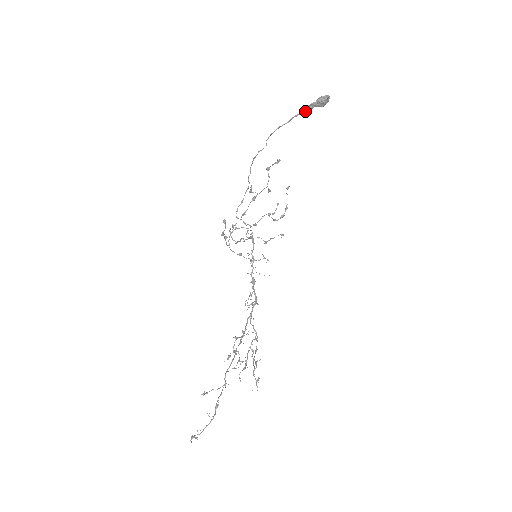
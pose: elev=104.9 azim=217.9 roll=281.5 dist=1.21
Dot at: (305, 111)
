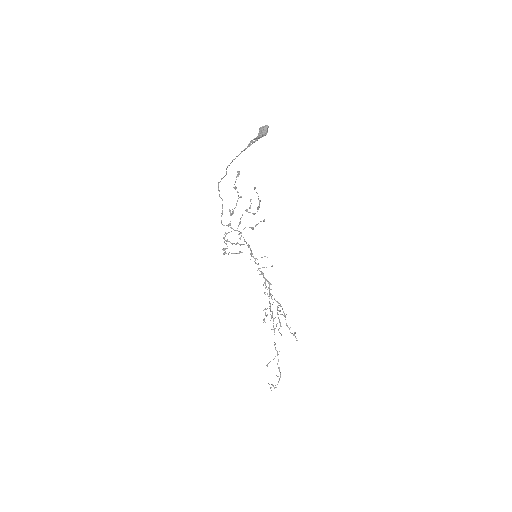
Dot at: (251, 144)
